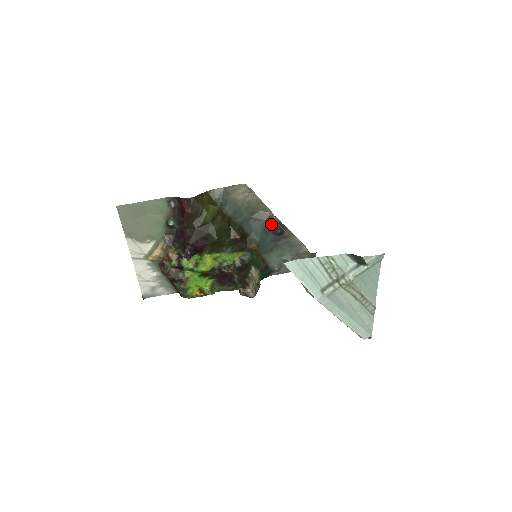
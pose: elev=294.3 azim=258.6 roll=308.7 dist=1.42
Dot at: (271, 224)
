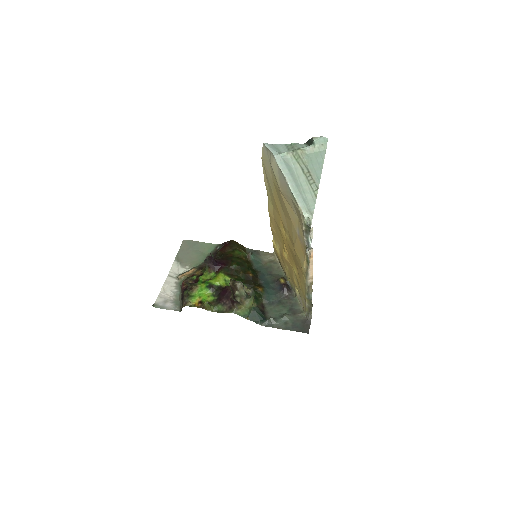
Dot at: (281, 278)
